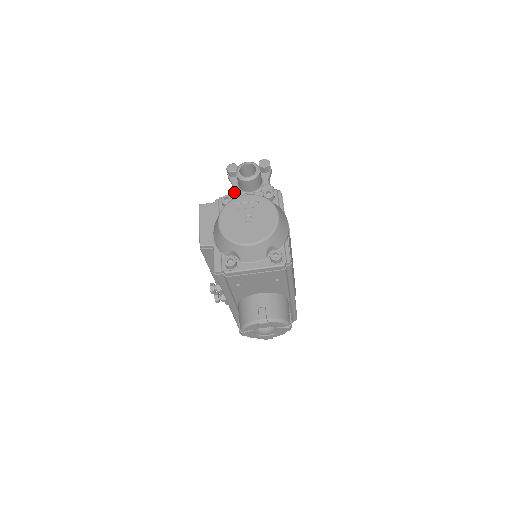
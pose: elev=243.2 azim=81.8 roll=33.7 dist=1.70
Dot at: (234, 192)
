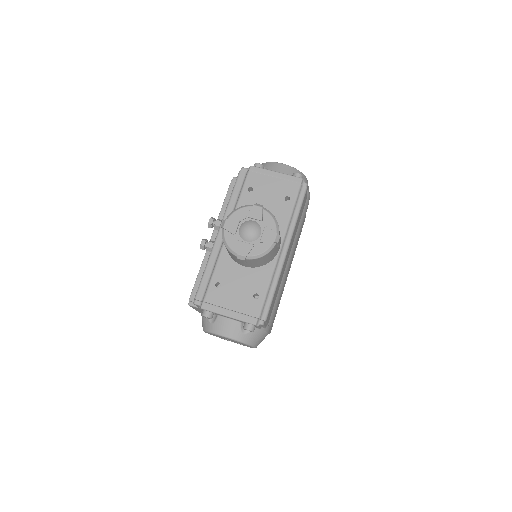
Dot at: occluded
